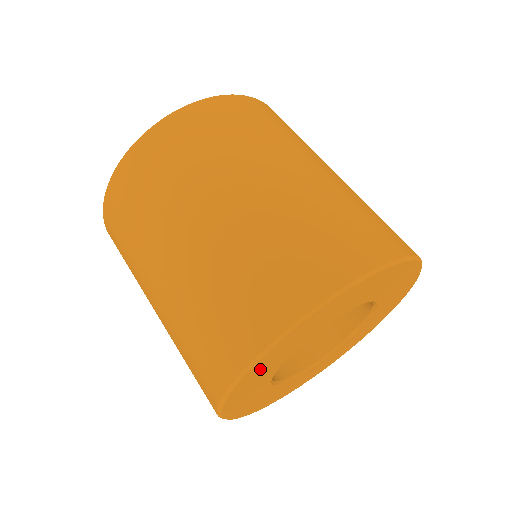
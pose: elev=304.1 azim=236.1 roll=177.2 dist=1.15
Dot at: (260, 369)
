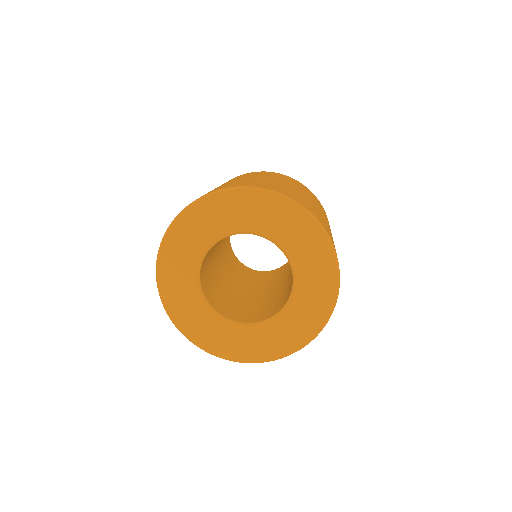
Dot at: (186, 230)
